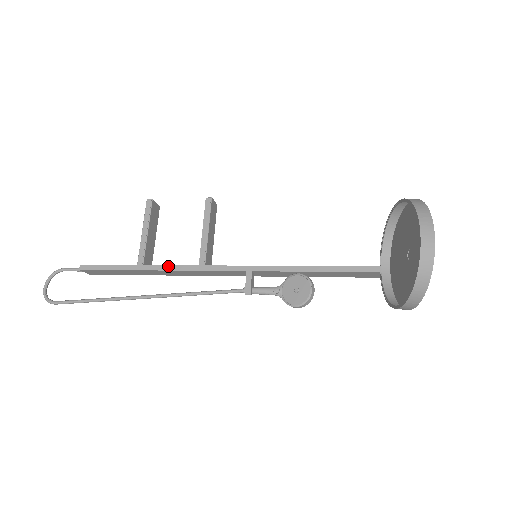
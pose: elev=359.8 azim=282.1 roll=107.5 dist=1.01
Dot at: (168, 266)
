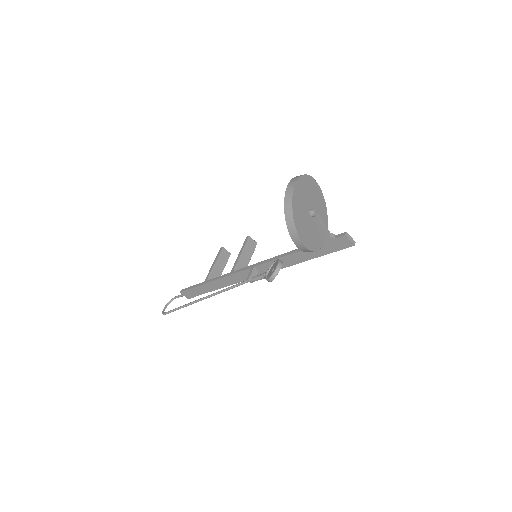
Dot at: (217, 277)
